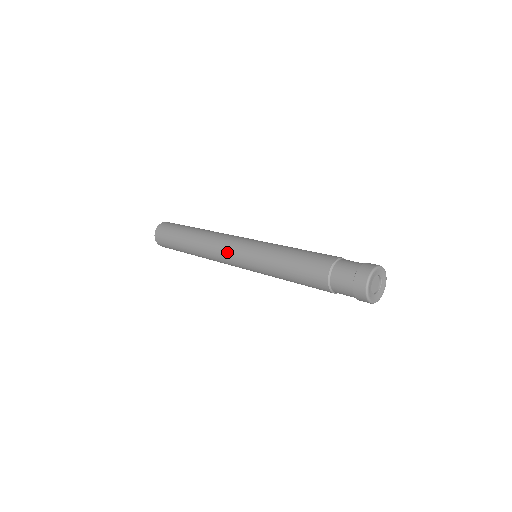
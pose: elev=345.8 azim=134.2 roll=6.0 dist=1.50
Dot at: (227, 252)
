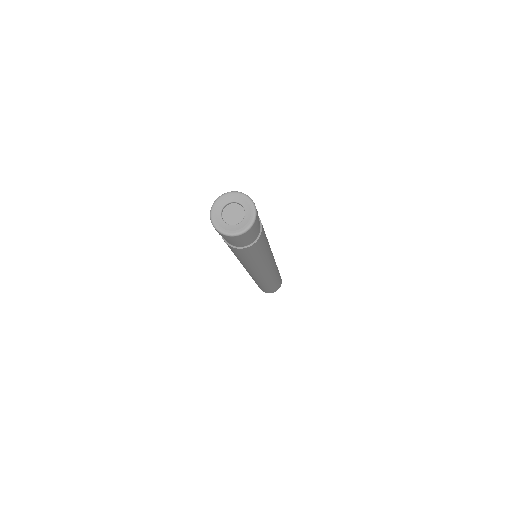
Dot at: occluded
